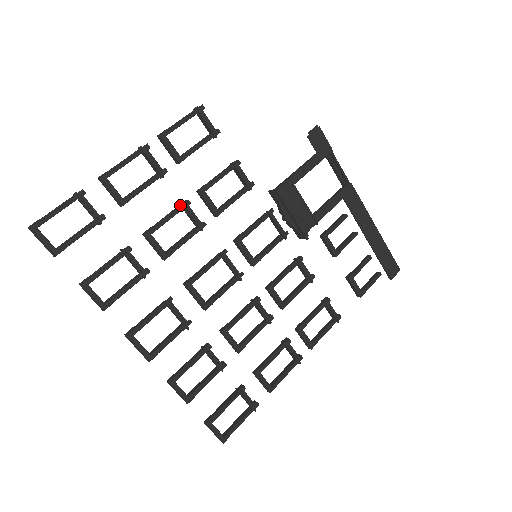
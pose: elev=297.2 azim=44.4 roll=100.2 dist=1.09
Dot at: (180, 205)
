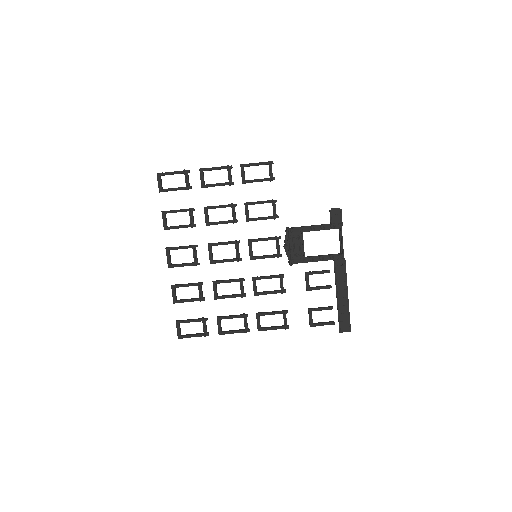
Dot at: (230, 204)
